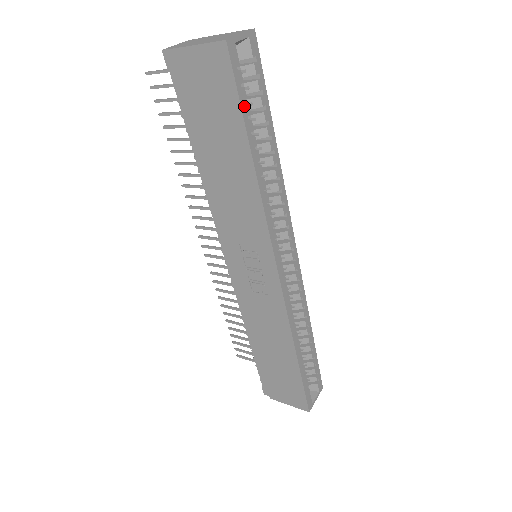
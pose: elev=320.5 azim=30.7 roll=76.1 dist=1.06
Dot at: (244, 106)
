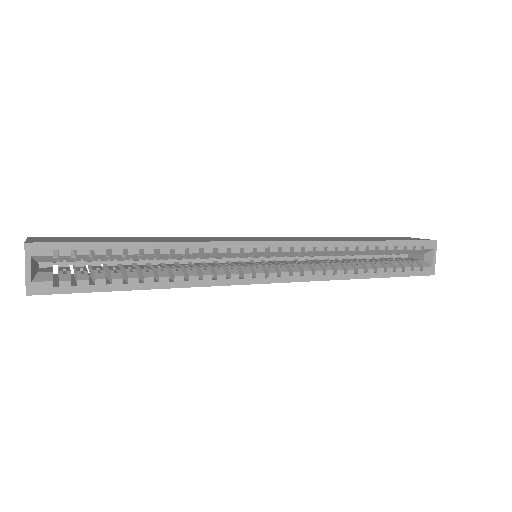
Dot at: (94, 287)
